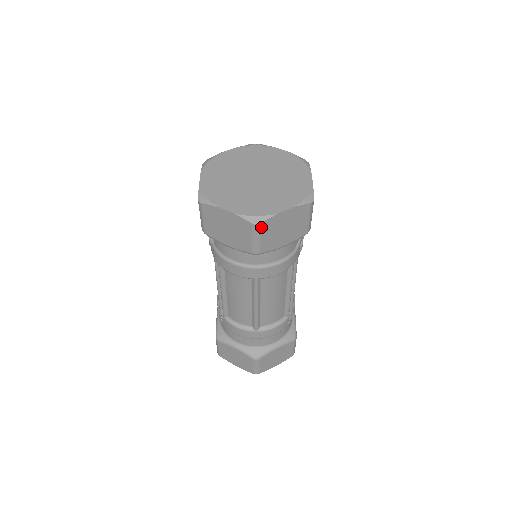
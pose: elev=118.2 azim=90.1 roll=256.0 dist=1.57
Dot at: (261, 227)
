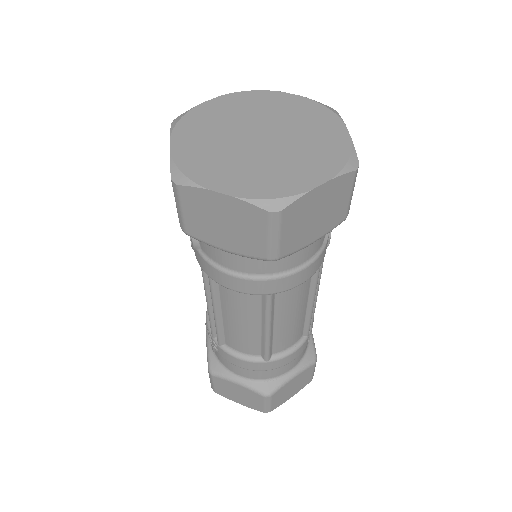
Dot at: (283, 216)
